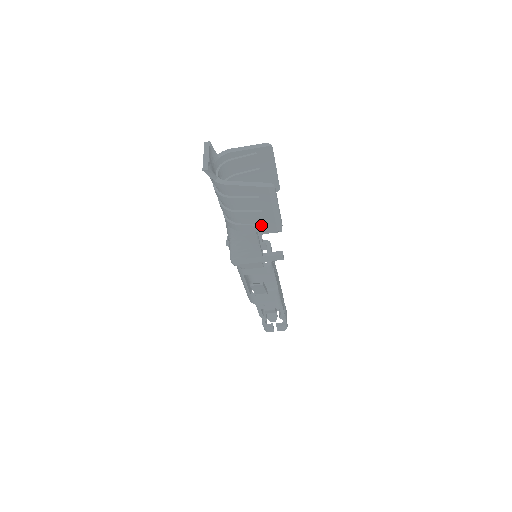
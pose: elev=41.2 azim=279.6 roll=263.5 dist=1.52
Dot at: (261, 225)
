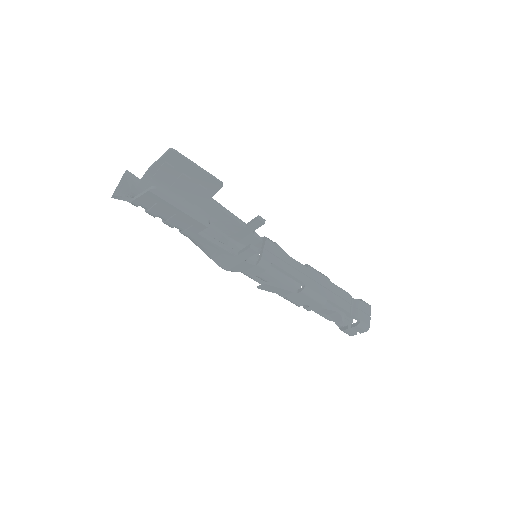
Dot at: (192, 226)
